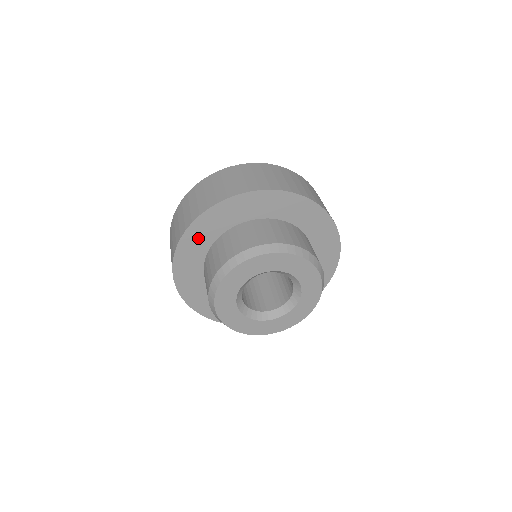
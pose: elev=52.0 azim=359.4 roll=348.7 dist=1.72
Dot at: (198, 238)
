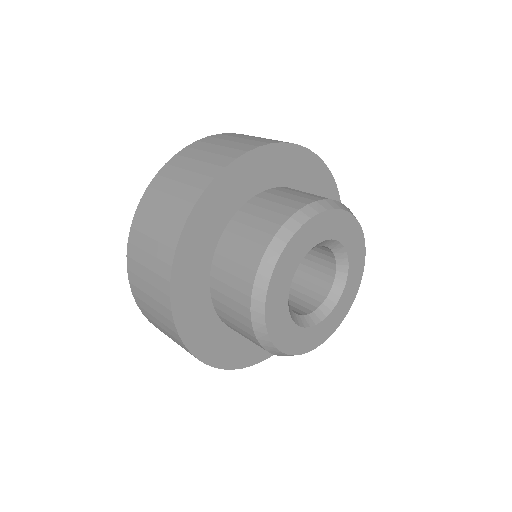
Dot at: (191, 304)
